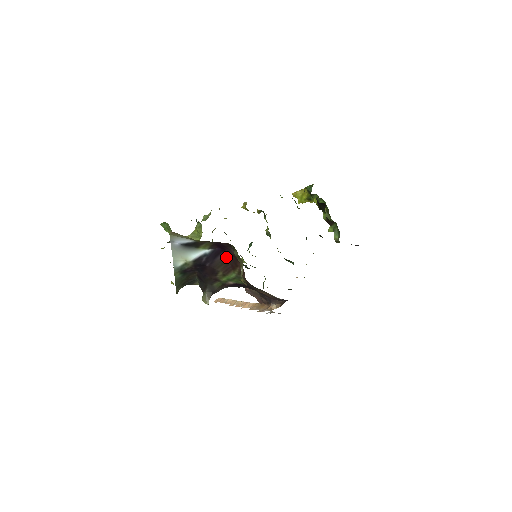
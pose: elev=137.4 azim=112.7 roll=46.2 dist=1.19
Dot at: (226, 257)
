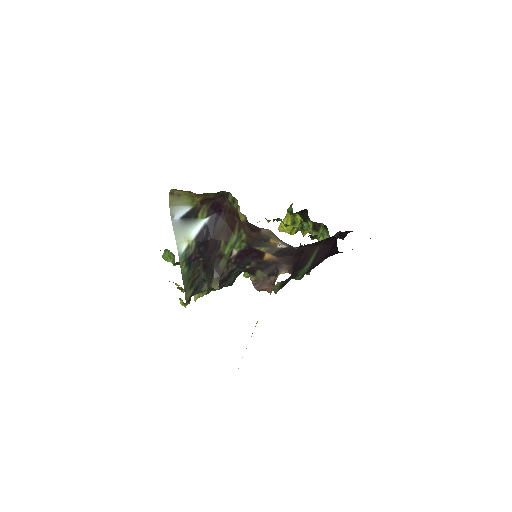
Dot at: (224, 220)
